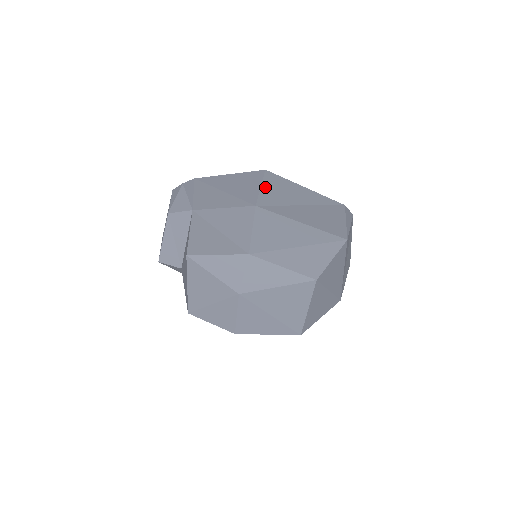
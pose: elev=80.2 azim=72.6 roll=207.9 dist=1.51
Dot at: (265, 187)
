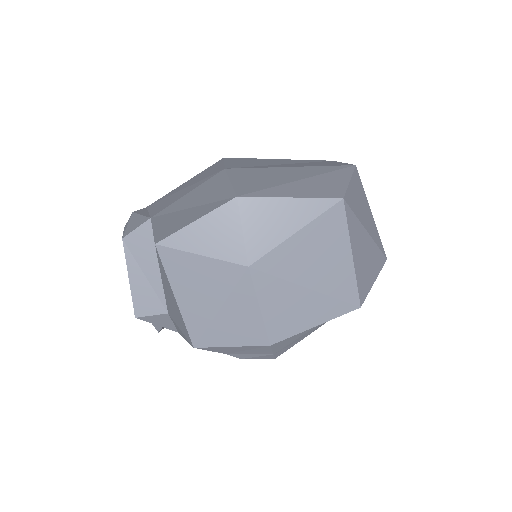
Dot at: (230, 162)
